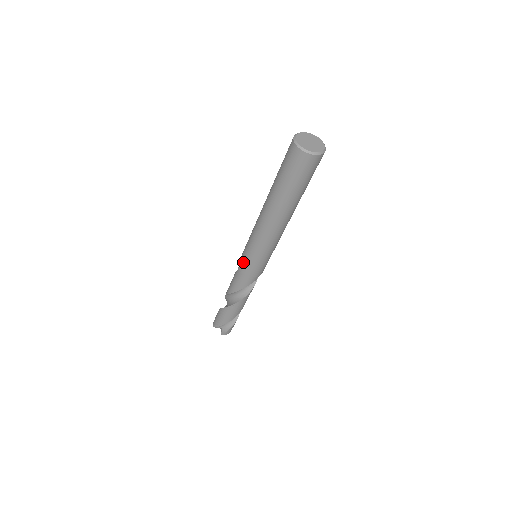
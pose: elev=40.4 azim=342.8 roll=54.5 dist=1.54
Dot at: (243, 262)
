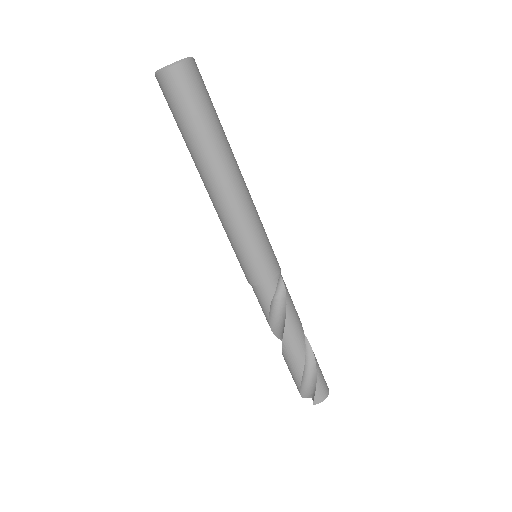
Dot at: (242, 269)
